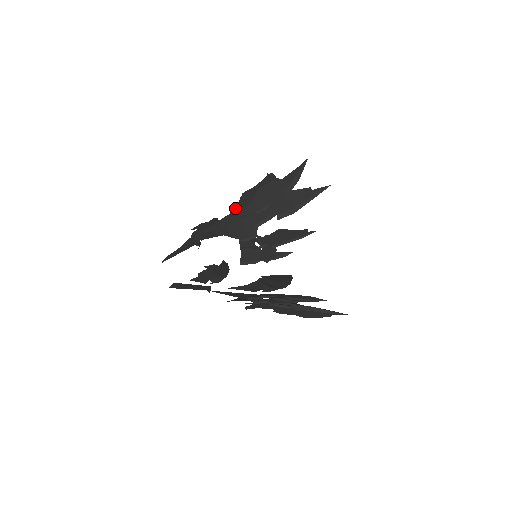
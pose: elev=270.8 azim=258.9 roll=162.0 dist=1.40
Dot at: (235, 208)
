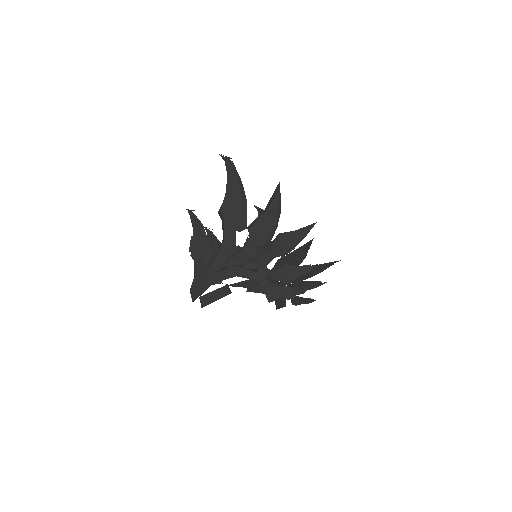
Dot at: (225, 231)
